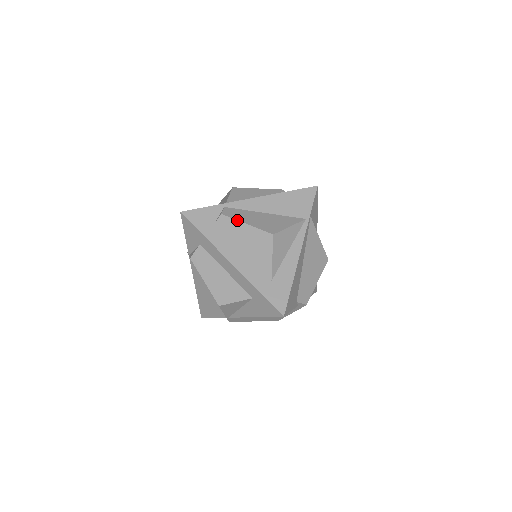
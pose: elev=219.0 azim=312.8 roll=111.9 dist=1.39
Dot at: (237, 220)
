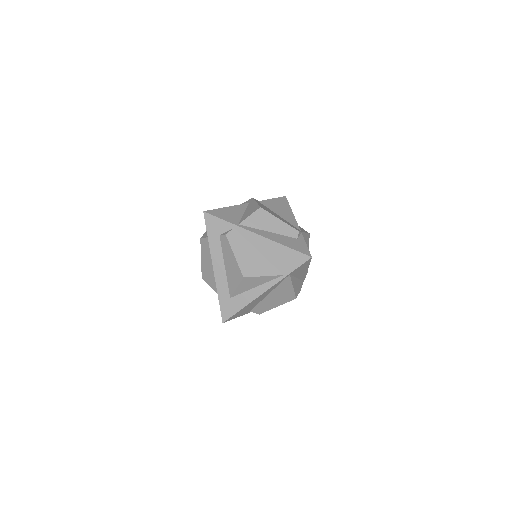
Dot at: (231, 248)
